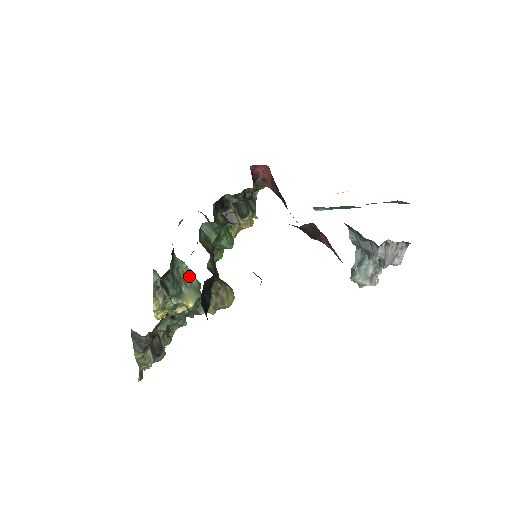
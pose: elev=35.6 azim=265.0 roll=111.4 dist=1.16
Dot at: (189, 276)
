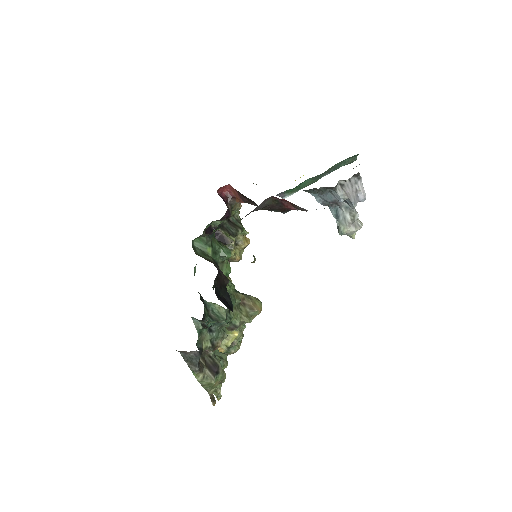
Dot at: (225, 313)
